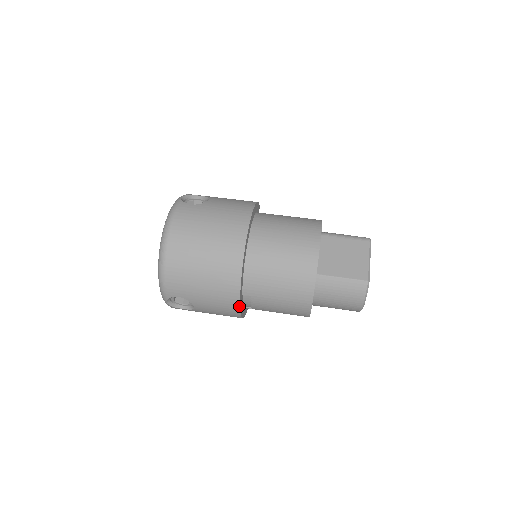
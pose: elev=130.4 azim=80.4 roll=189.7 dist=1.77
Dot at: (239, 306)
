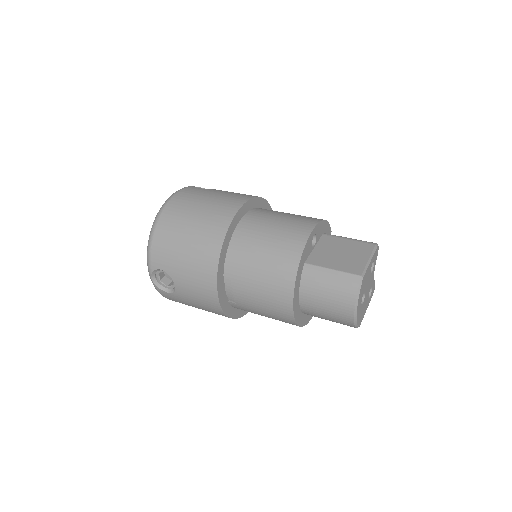
Dot at: (216, 285)
